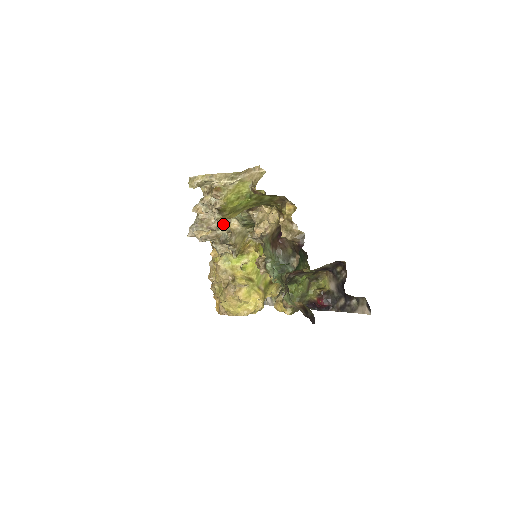
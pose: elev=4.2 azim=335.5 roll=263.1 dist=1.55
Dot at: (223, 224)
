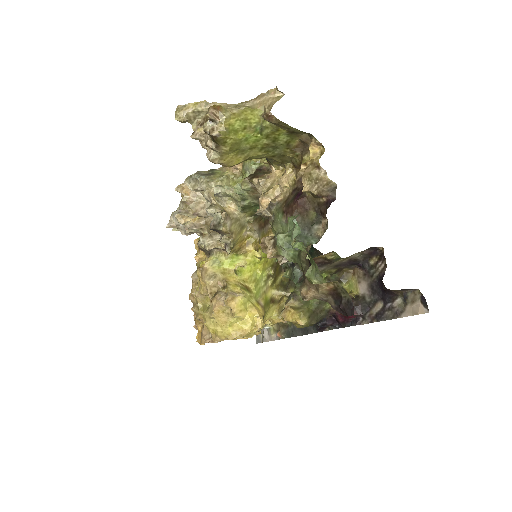
Dot at: (216, 203)
